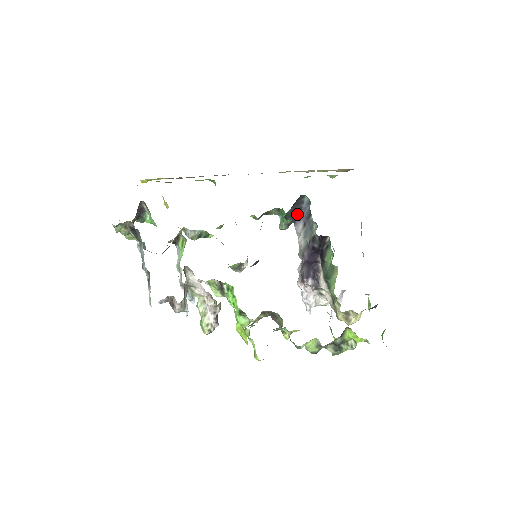
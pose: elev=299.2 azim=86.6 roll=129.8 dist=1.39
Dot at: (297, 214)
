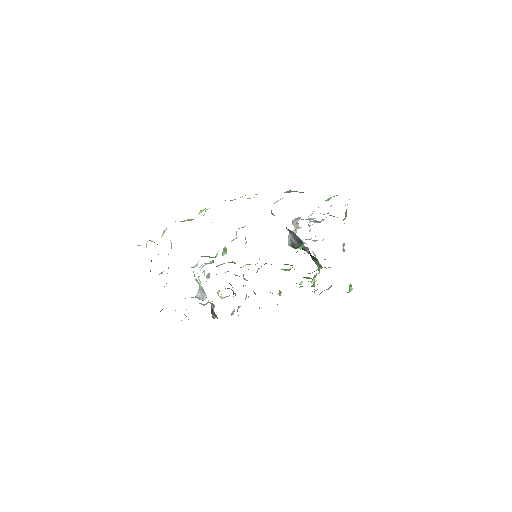
Dot at: (290, 231)
